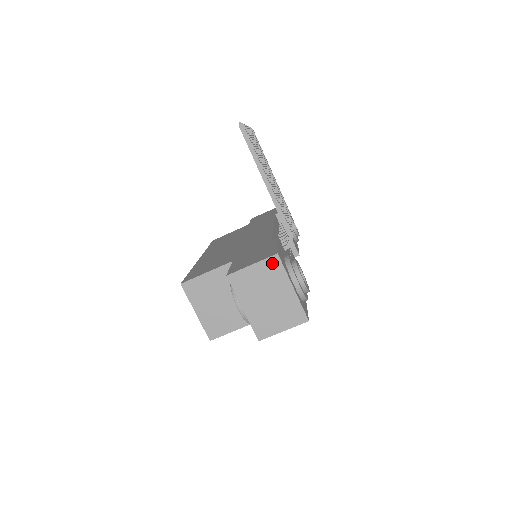
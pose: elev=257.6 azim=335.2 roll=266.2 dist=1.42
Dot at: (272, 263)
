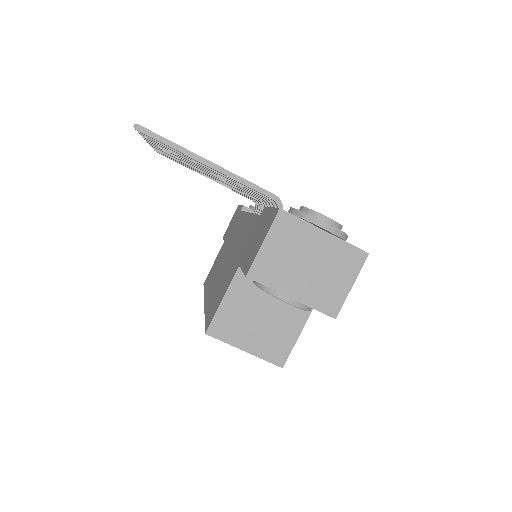
Dot at: (282, 223)
